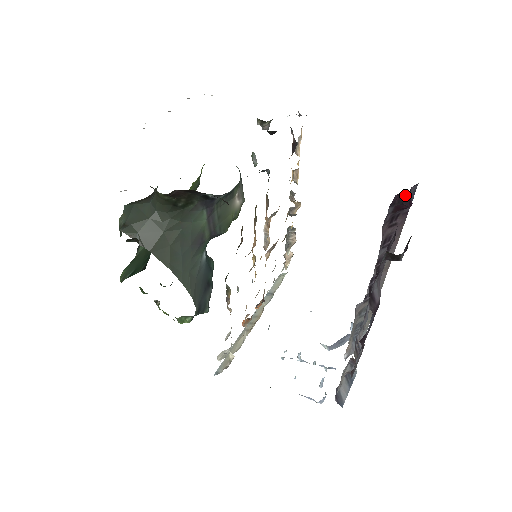
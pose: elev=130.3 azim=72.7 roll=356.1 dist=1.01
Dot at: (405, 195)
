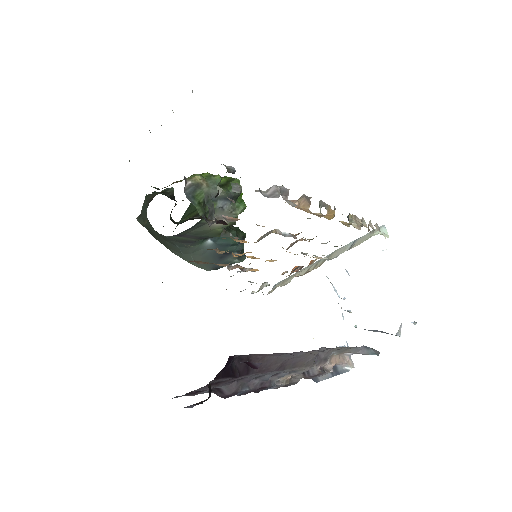
Dot at: (240, 362)
